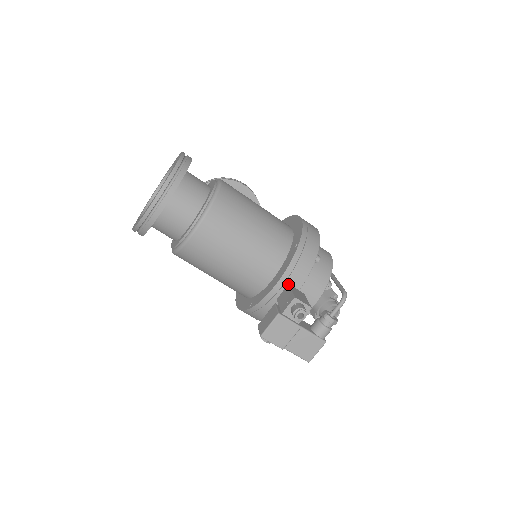
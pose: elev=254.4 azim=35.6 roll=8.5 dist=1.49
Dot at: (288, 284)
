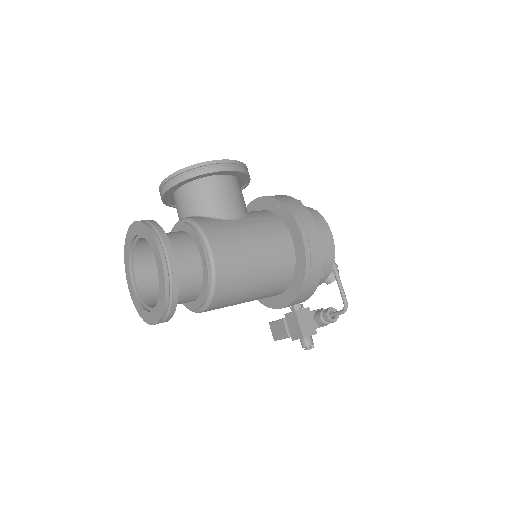
Dot at: (295, 311)
